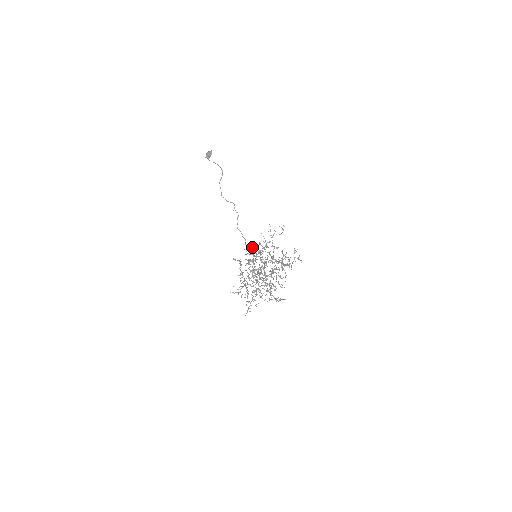
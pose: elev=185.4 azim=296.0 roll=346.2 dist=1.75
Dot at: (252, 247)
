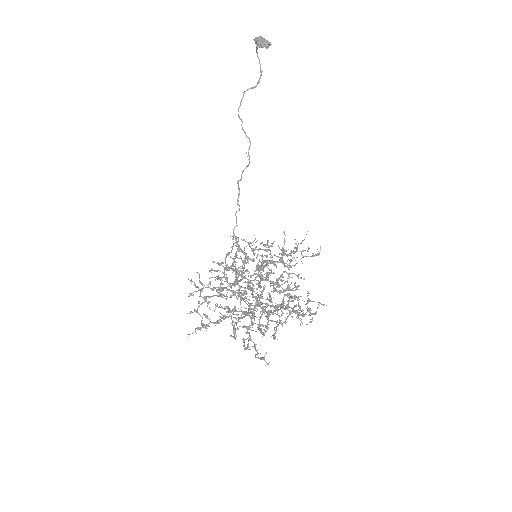
Dot at: occluded
